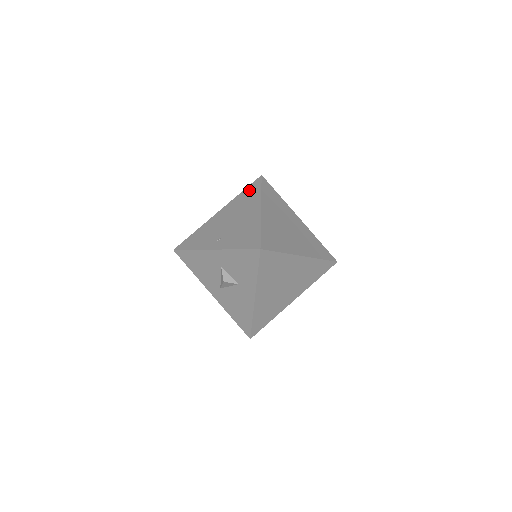
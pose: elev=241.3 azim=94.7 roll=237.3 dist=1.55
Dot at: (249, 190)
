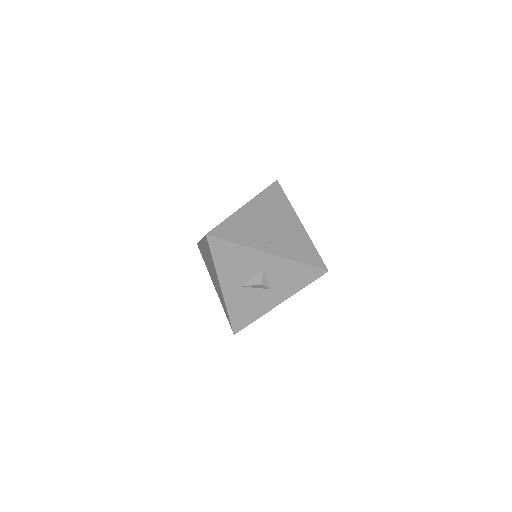
Dot at: (273, 193)
